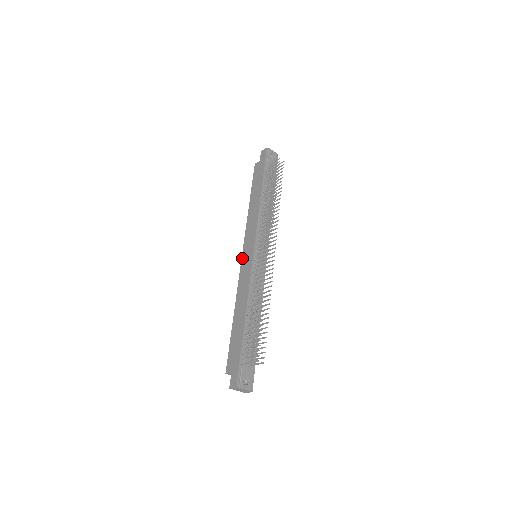
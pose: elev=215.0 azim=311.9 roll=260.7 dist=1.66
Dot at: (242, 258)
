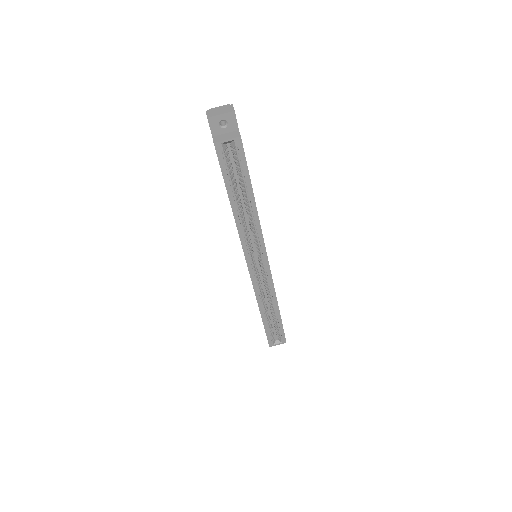
Dot at: occluded
